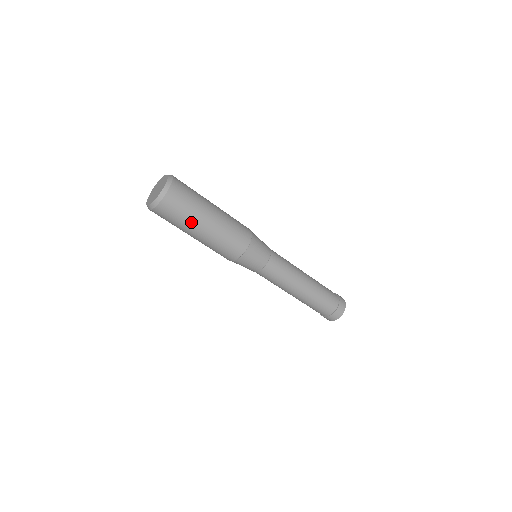
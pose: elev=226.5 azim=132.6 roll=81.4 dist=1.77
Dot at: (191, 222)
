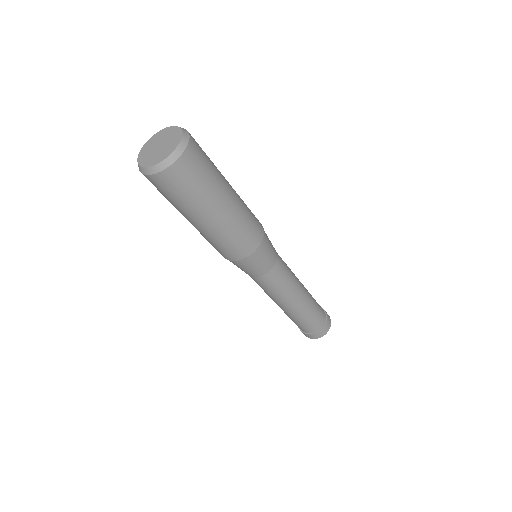
Dot at: (217, 184)
